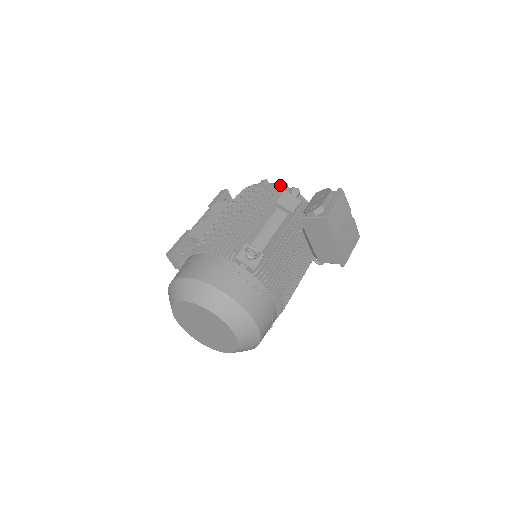
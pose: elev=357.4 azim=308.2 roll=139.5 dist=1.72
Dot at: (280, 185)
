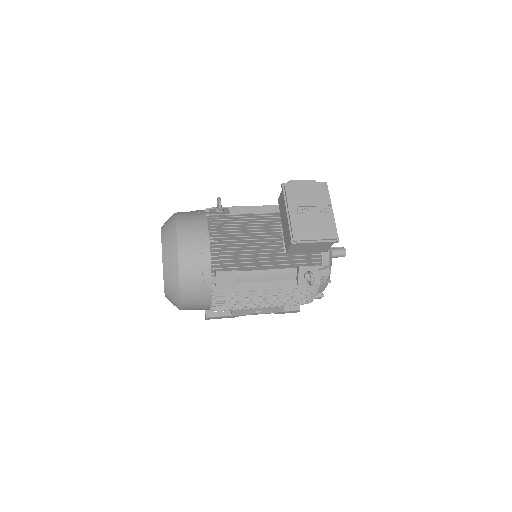
Dot at: occluded
